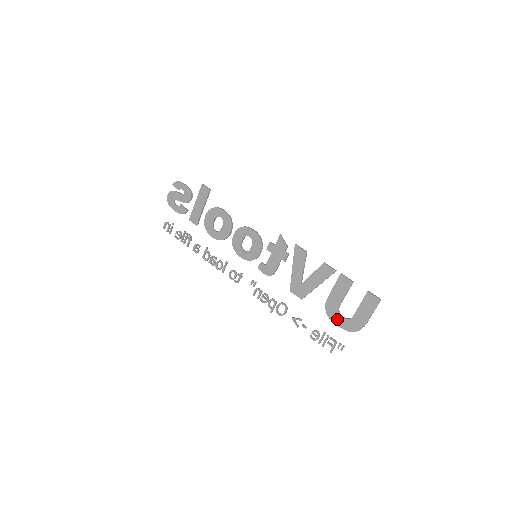
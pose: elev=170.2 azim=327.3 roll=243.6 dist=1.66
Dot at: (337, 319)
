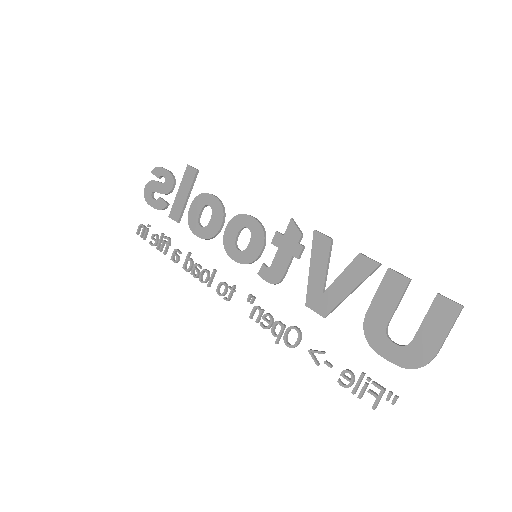
Dot at: (384, 347)
